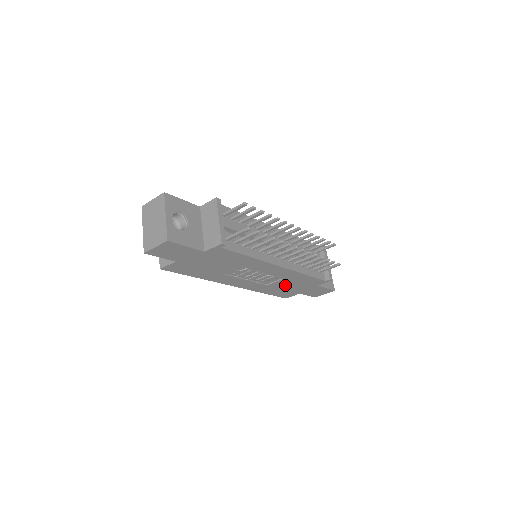
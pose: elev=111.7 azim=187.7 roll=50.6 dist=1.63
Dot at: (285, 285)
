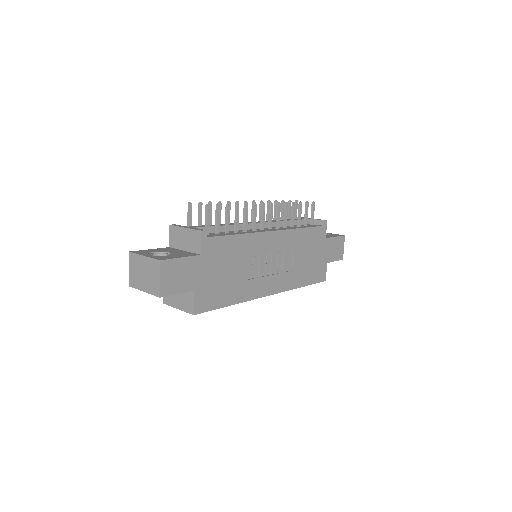
Dot at: (304, 259)
